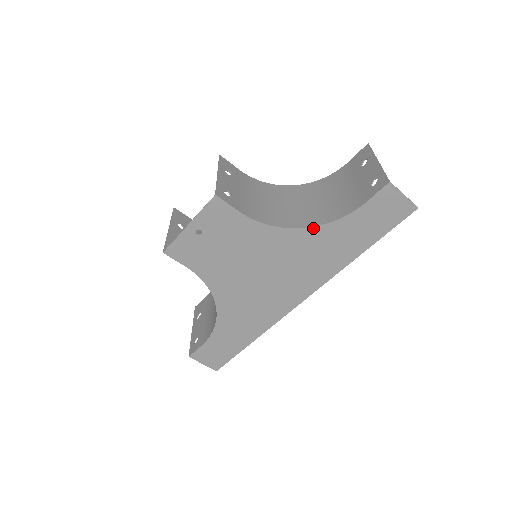
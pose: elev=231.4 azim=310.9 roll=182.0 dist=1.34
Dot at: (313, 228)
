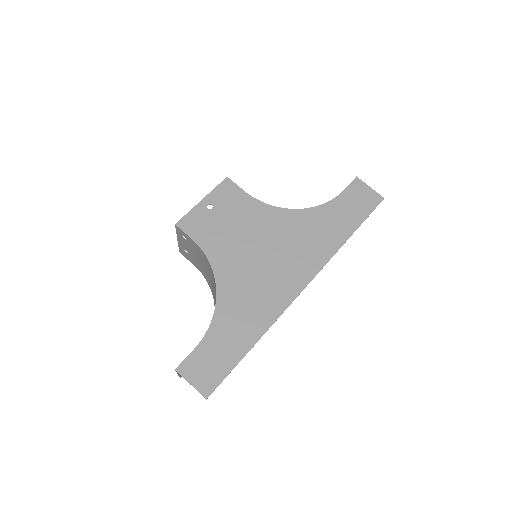
Dot at: (305, 210)
